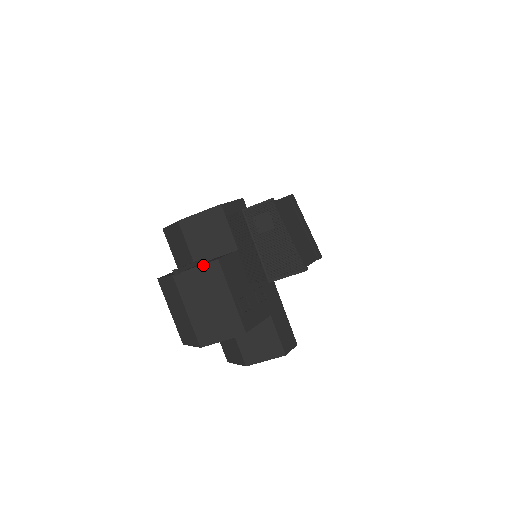
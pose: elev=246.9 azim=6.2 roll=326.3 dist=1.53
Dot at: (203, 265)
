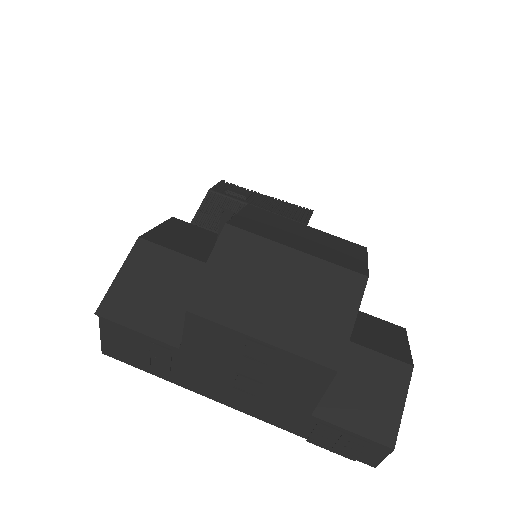
Dot at: (242, 210)
